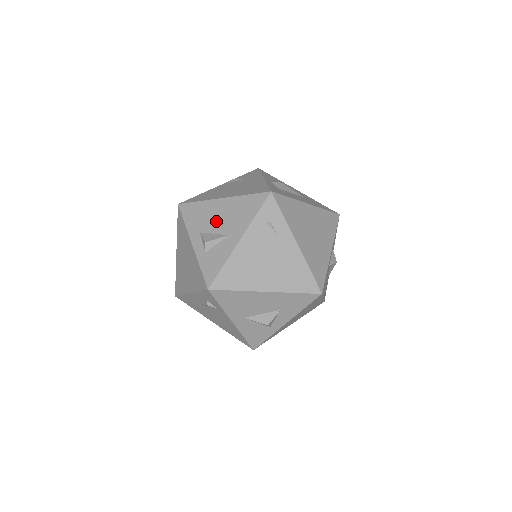
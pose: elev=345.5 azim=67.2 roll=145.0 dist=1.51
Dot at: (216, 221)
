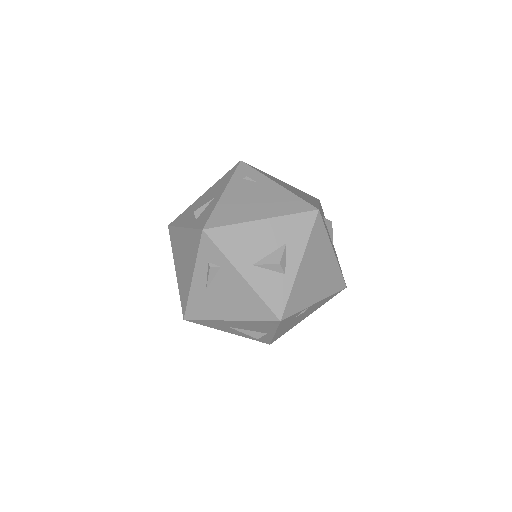
Dot at: (201, 203)
